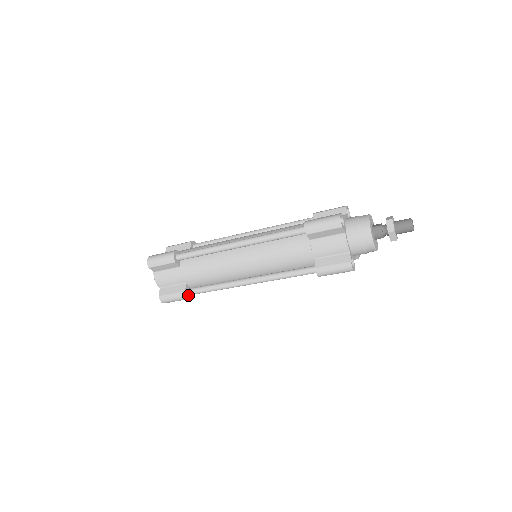
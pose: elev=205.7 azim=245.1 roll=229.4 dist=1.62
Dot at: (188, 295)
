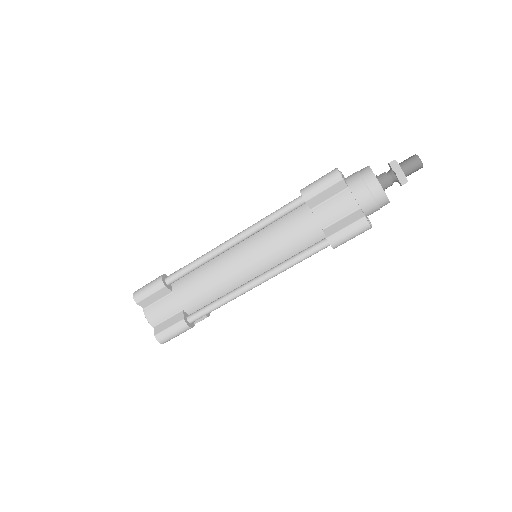
Dot at: (188, 323)
